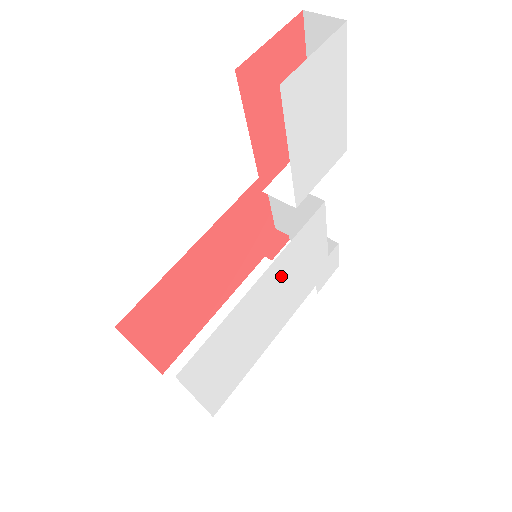
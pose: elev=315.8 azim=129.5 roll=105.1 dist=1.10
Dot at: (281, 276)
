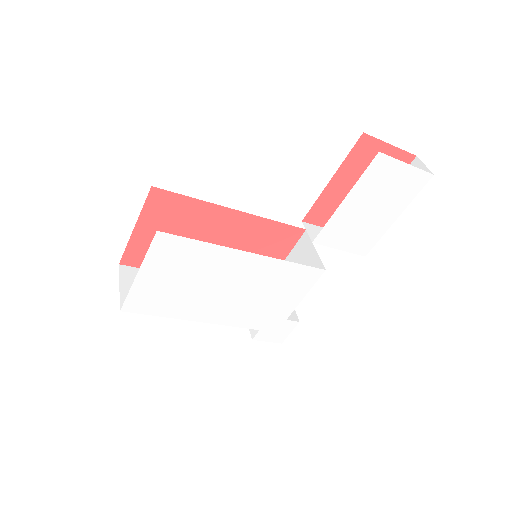
Dot at: (259, 277)
